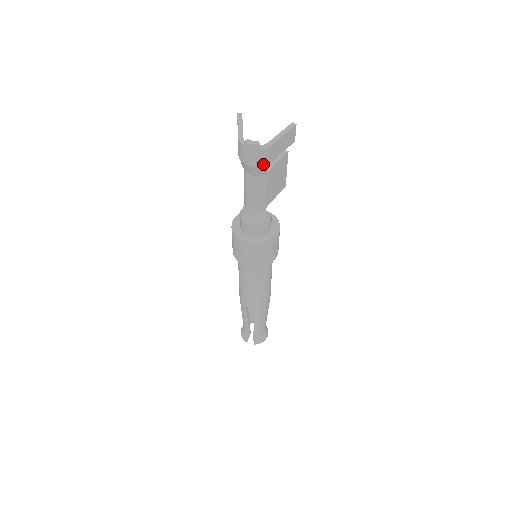
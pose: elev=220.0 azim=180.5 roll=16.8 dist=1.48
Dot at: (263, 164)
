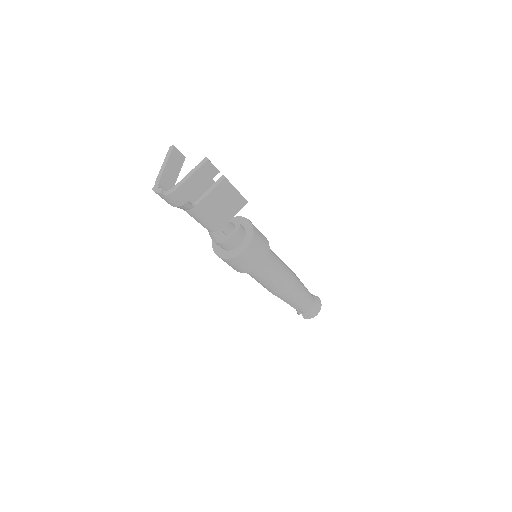
Dot at: (179, 204)
